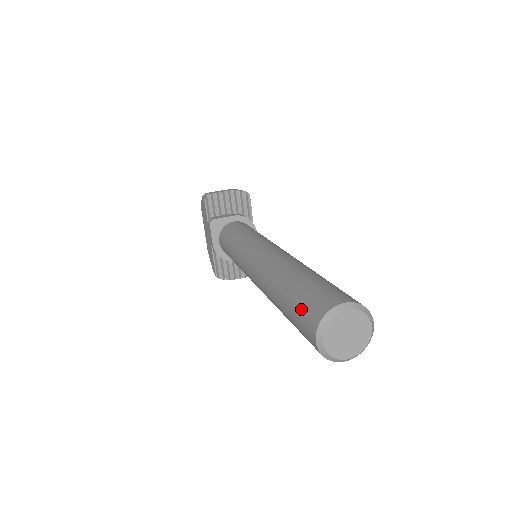
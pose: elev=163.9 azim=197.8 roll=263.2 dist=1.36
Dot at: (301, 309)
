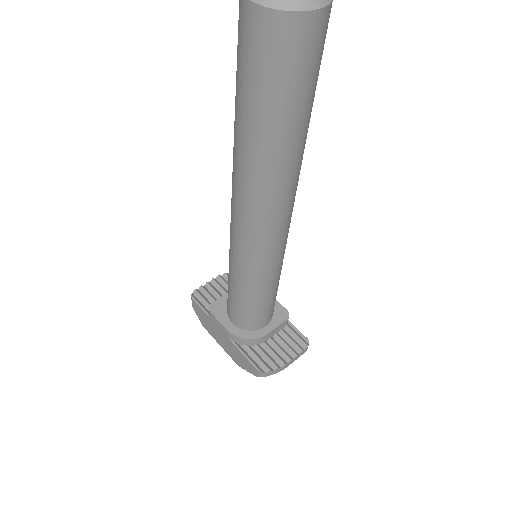
Dot at: (237, 52)
